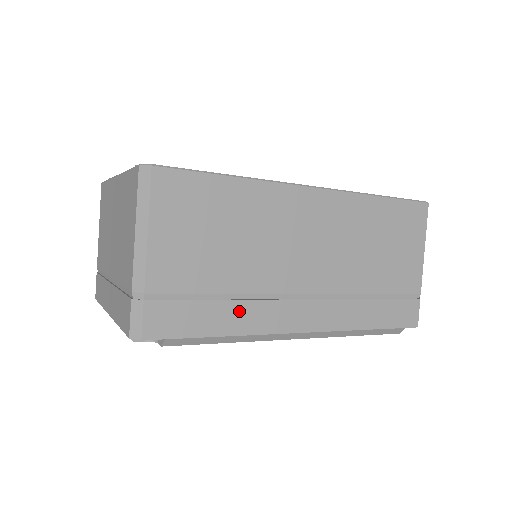
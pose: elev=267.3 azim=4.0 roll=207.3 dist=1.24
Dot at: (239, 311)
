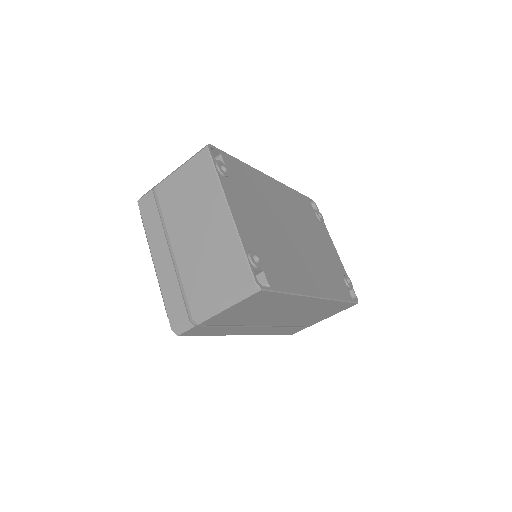
Dot at: (230, 329)
